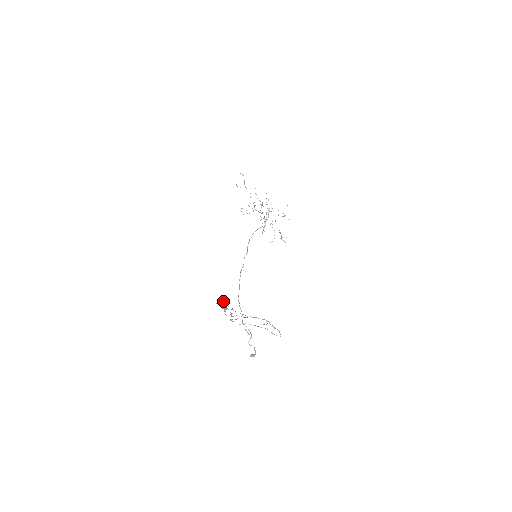
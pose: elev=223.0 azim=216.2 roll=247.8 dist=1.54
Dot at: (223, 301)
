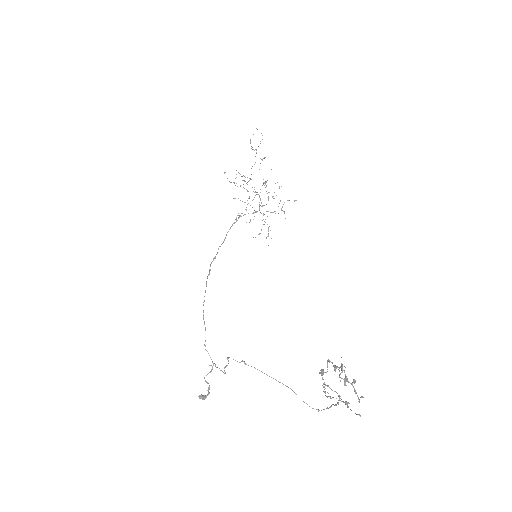
Dot at: (341, 364)
